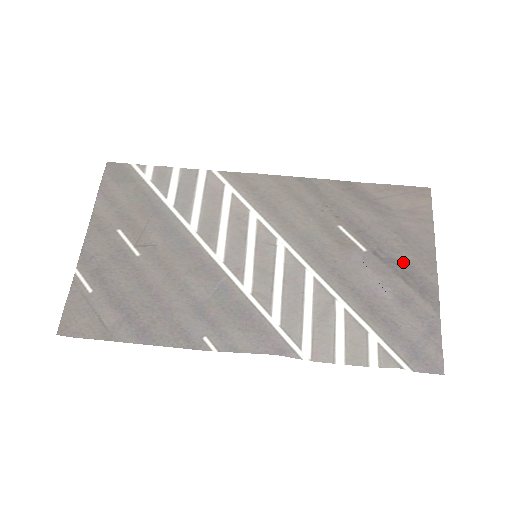
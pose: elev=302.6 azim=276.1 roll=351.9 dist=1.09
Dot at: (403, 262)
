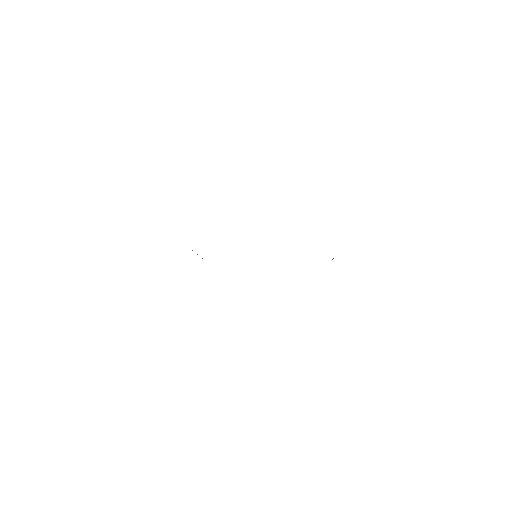
Dot at: occluded
